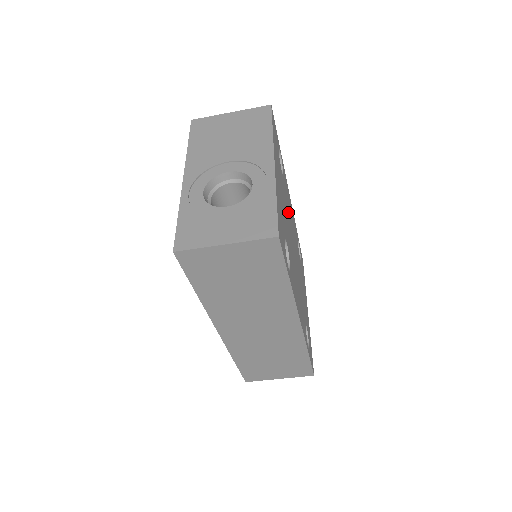
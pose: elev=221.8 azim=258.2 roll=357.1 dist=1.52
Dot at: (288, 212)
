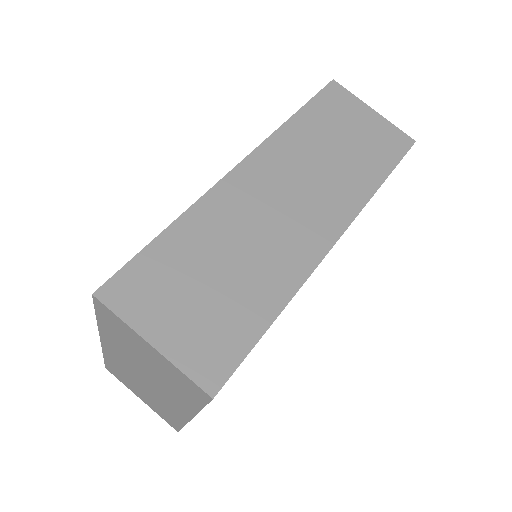
Dot at: occluded
